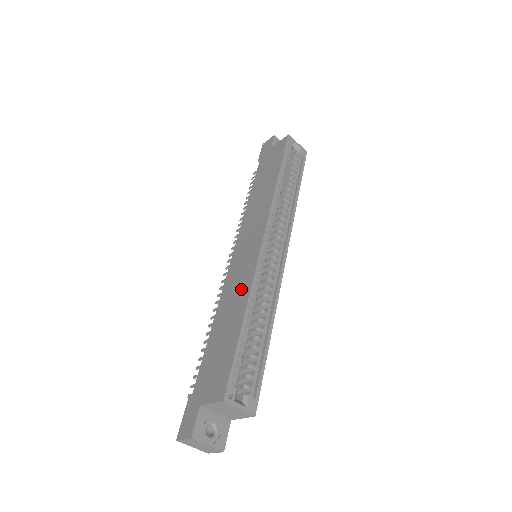
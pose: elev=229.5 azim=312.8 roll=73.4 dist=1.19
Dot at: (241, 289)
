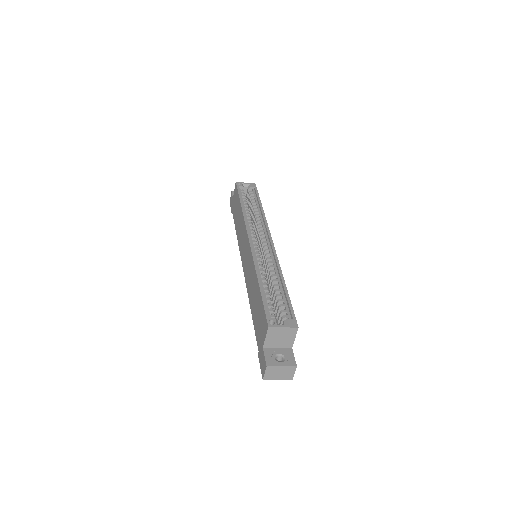
Dot at: (252, 273)
